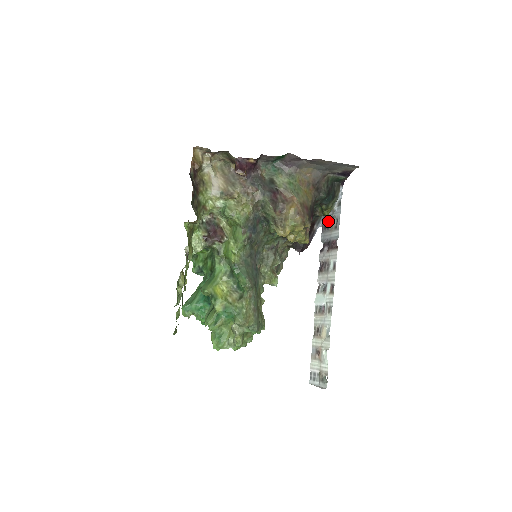
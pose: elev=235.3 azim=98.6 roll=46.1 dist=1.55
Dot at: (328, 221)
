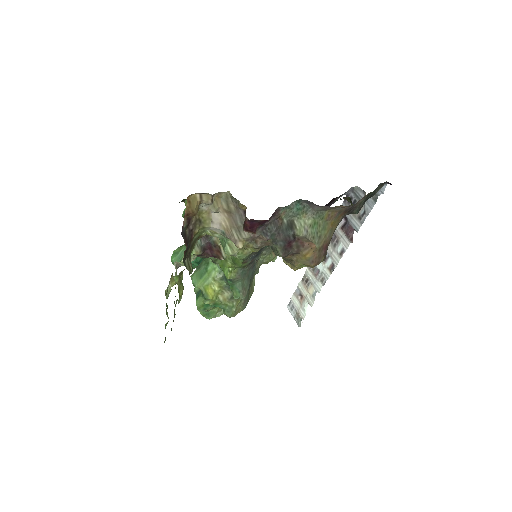
Dot at: (355, 199)
